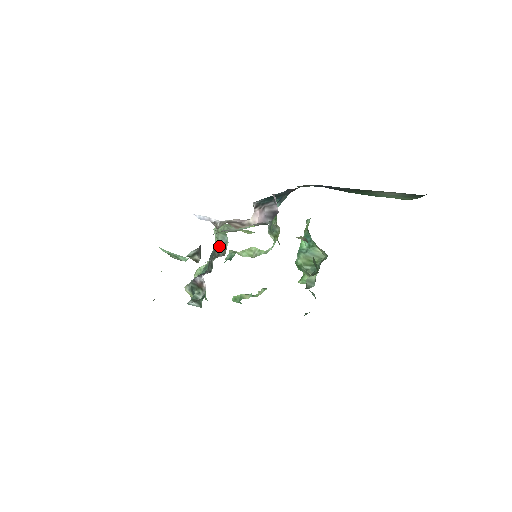
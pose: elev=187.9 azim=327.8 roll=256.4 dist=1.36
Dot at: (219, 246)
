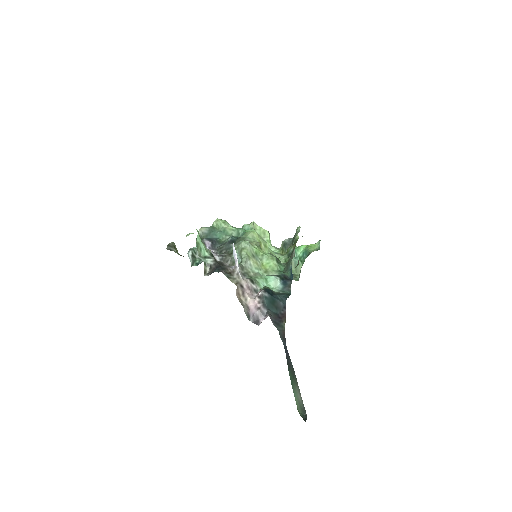
Dot at: (233, 257)
